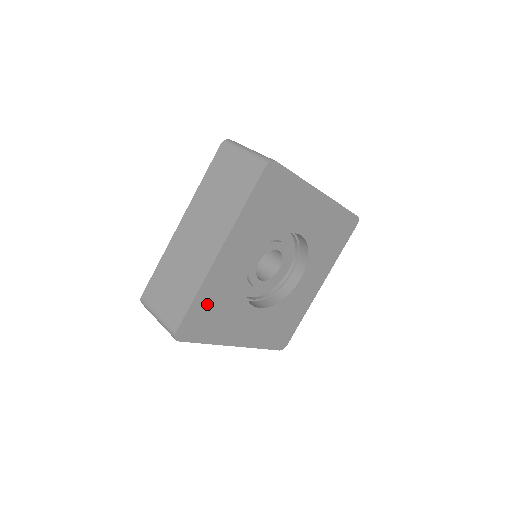
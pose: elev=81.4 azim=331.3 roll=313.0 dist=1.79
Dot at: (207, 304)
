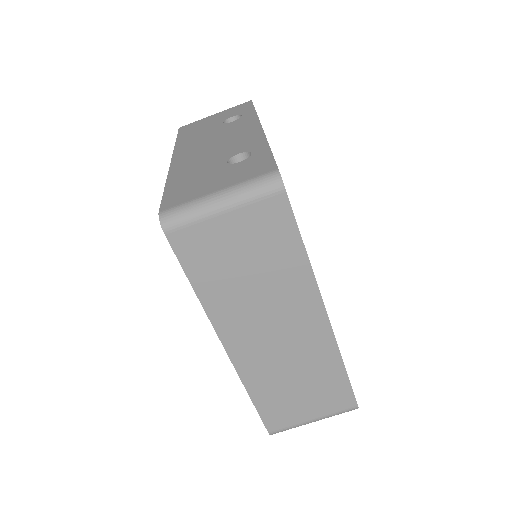
Dot at: occluded
